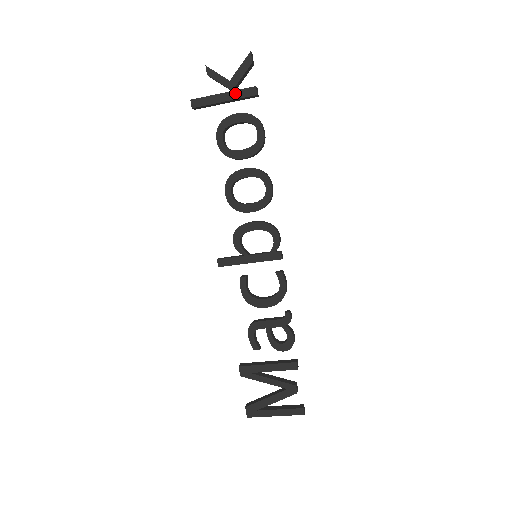
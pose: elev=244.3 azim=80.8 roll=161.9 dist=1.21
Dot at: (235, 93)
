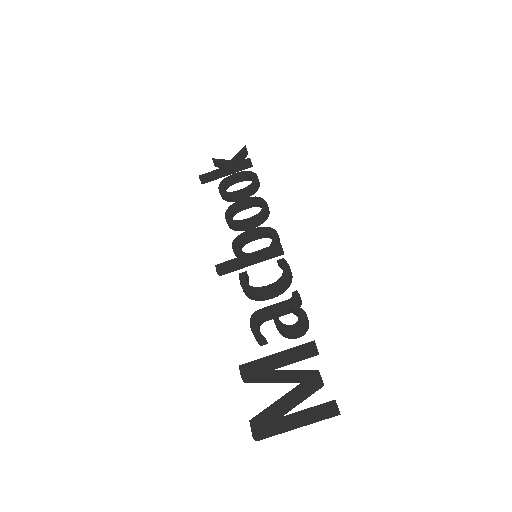
Dot at: (234, 164)
